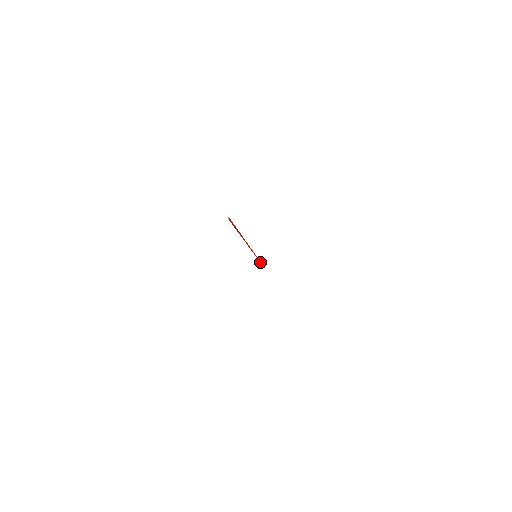
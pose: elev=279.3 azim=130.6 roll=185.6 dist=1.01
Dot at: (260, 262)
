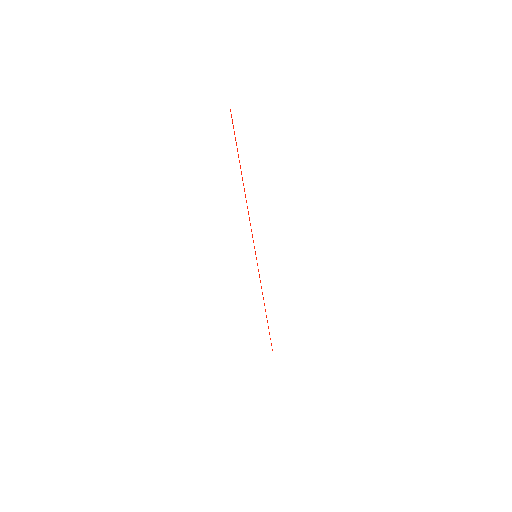
Dot at: occluded
